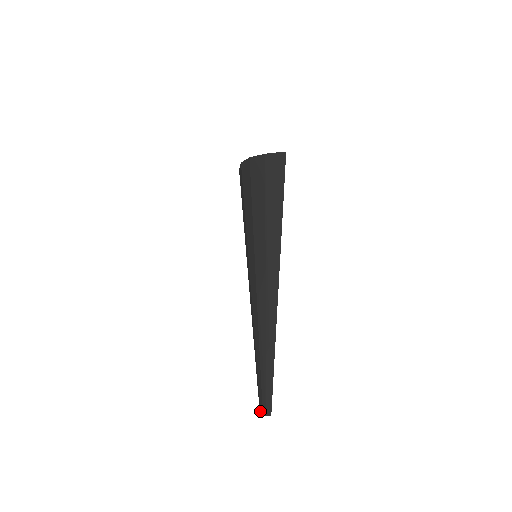
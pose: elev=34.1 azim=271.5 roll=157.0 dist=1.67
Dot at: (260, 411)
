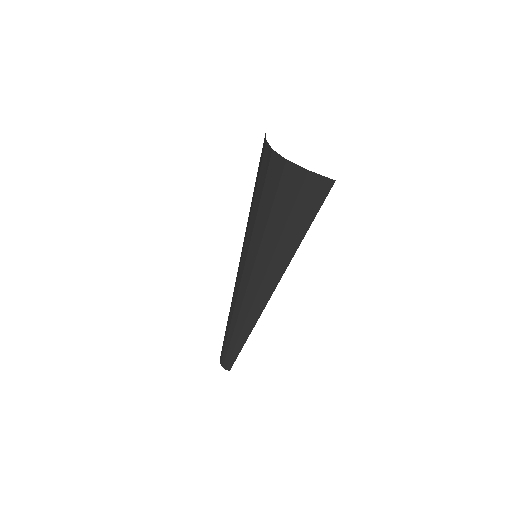
Dot at: (221, 363)
